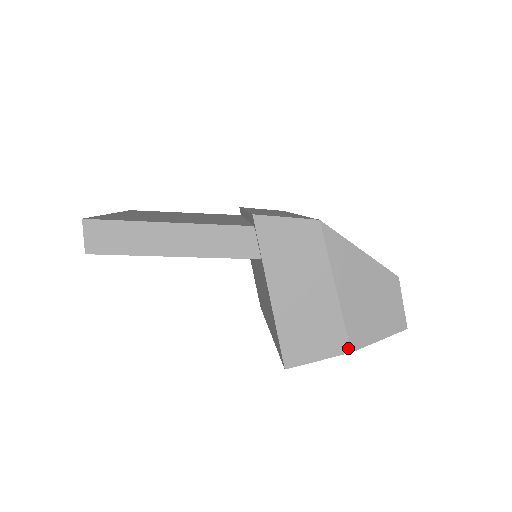
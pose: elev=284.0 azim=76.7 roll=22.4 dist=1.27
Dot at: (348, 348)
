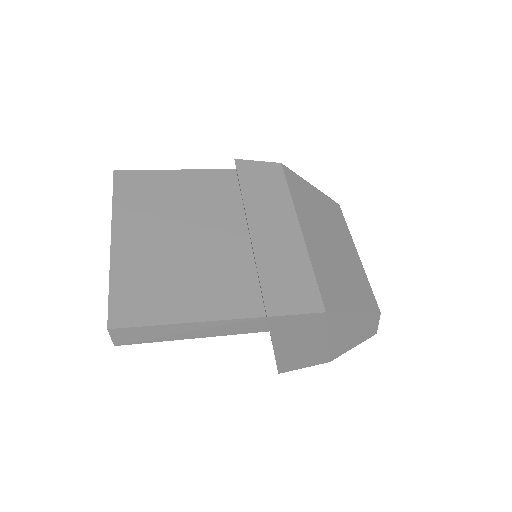
Dot at: (328, 361)
